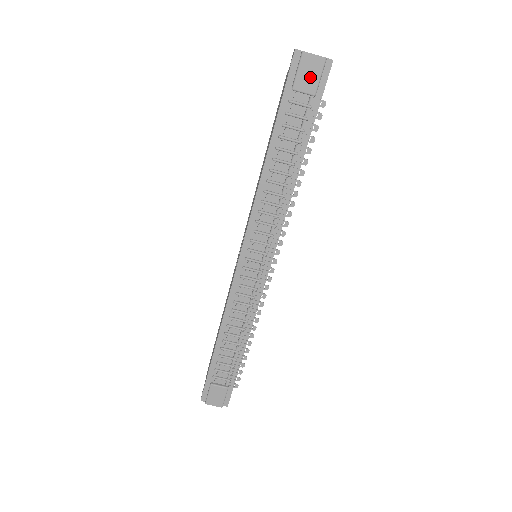
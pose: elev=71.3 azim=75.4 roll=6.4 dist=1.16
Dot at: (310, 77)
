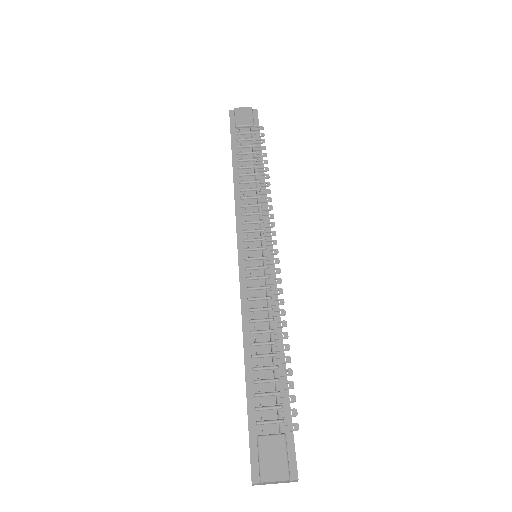
Dot at: (245, 117)
